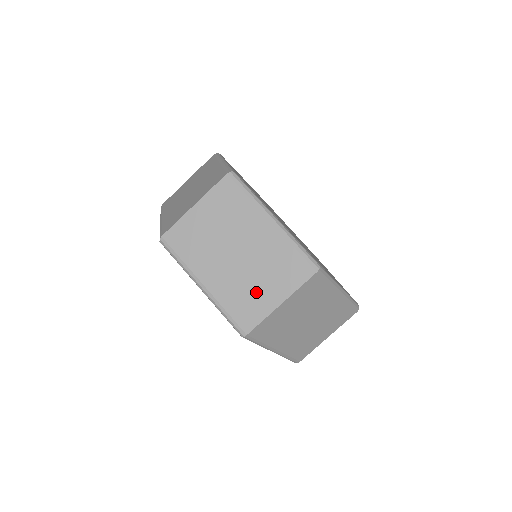
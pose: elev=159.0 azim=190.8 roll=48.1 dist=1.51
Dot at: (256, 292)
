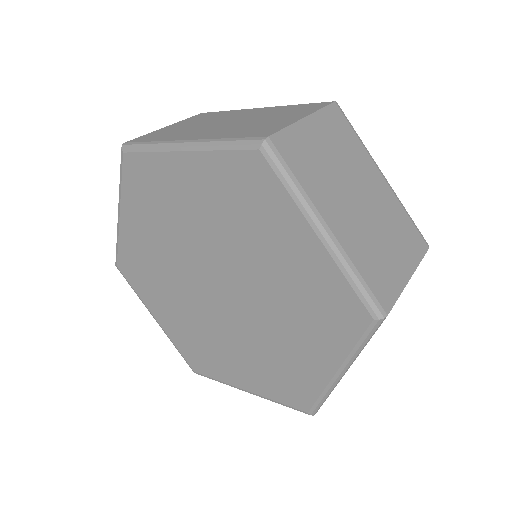
Dot at: (386, 256)
